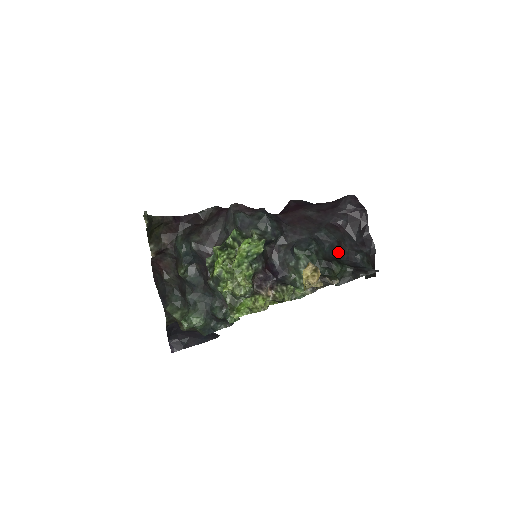
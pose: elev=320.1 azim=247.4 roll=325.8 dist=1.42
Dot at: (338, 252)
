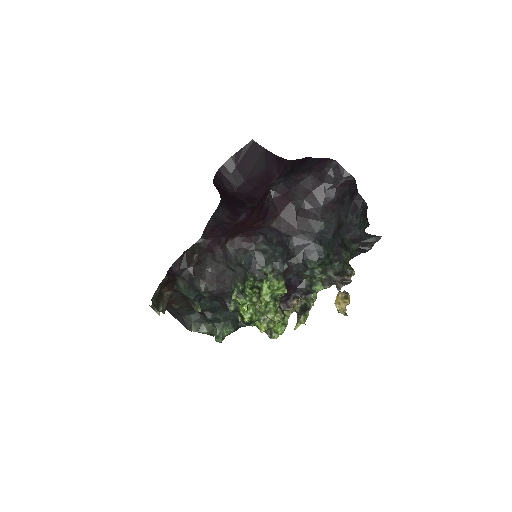
Dot at: (339, 232)
